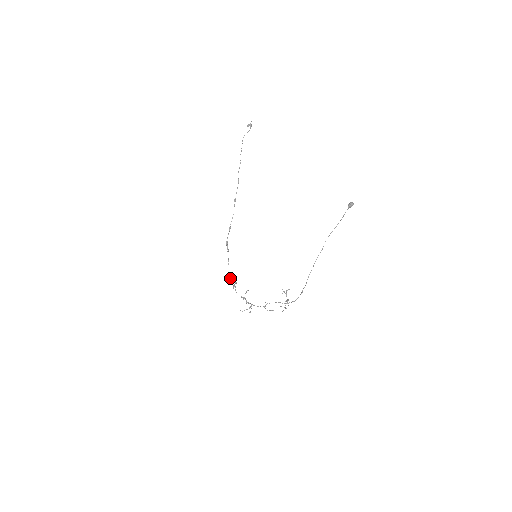
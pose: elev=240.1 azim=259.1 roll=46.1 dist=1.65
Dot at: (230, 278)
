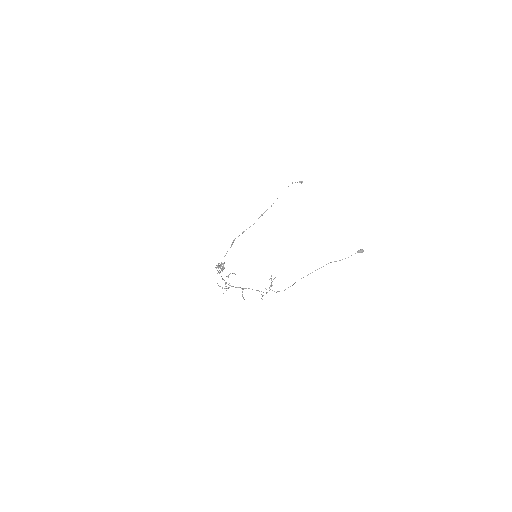
Dot at: occluded
